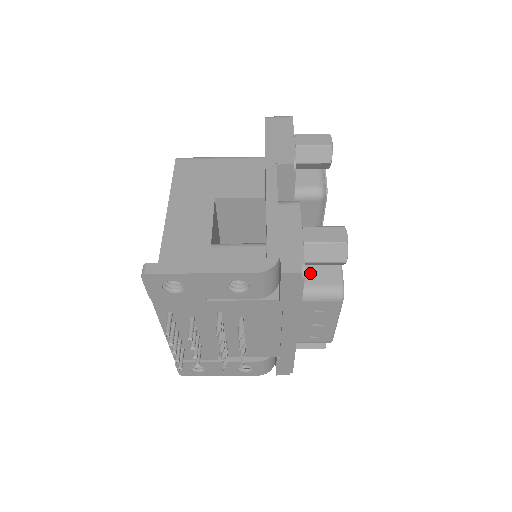
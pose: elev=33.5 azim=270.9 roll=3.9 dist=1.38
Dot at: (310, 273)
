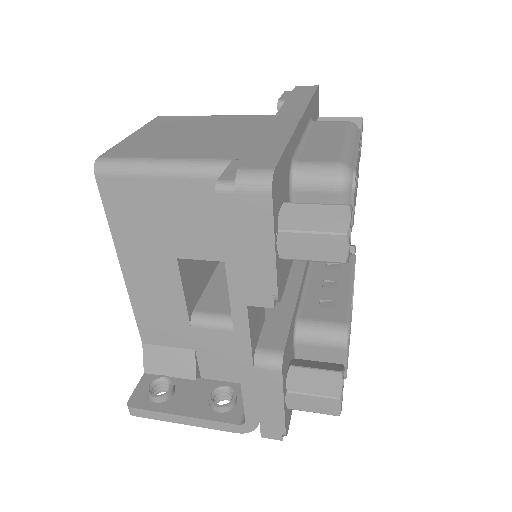
Dot at: occluded
